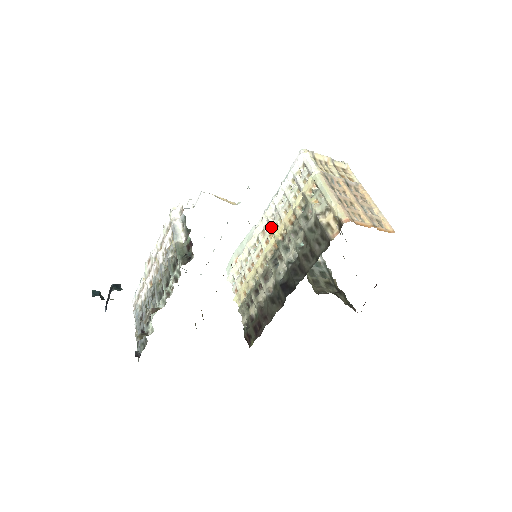
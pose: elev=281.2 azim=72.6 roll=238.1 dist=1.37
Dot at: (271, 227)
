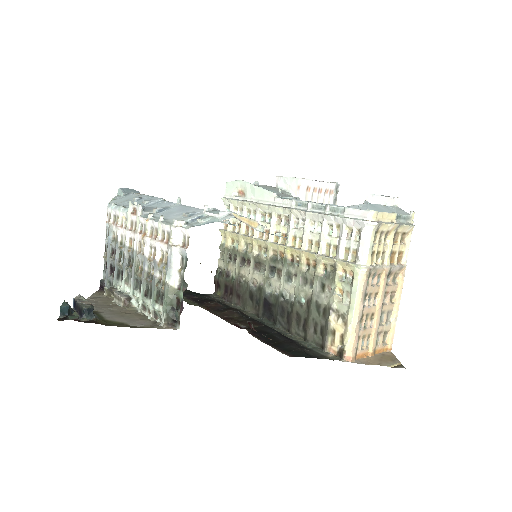
Dot at: (288, 232)
